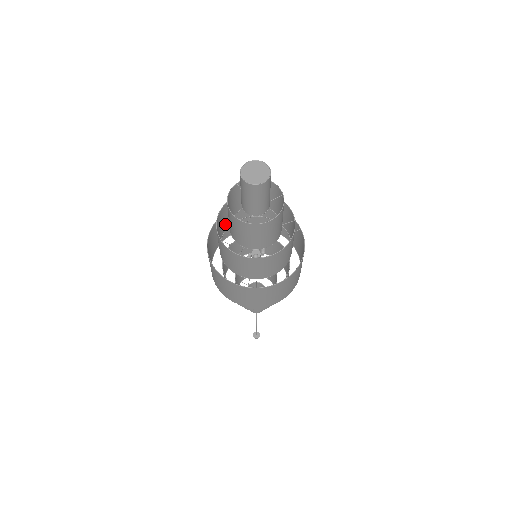
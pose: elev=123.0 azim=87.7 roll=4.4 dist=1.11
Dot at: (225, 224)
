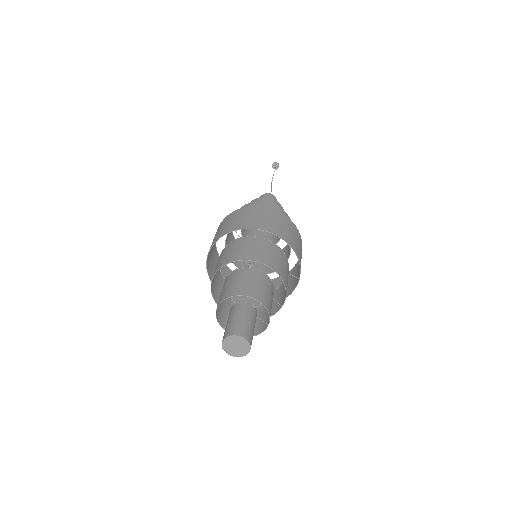
Dot at: (235, 244)
